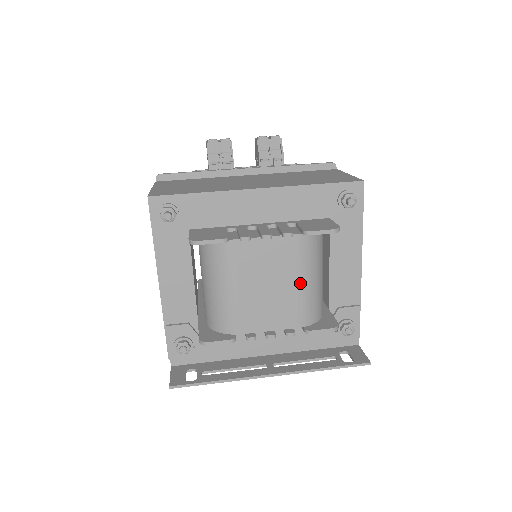
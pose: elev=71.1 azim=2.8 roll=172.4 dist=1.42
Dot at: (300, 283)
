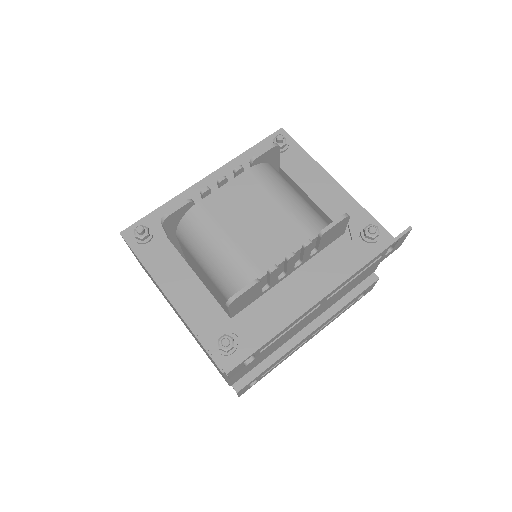
Dot at: (282, 202)
